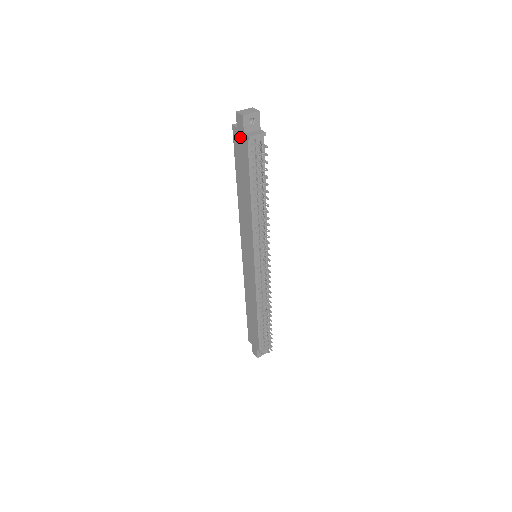
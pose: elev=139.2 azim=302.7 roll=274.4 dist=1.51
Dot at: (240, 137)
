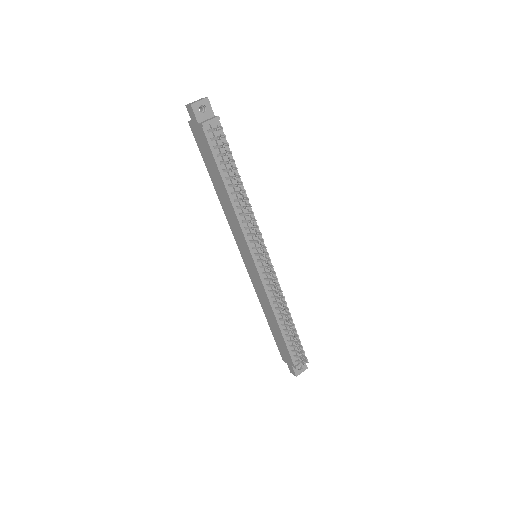
Dot at: (197, 129)
